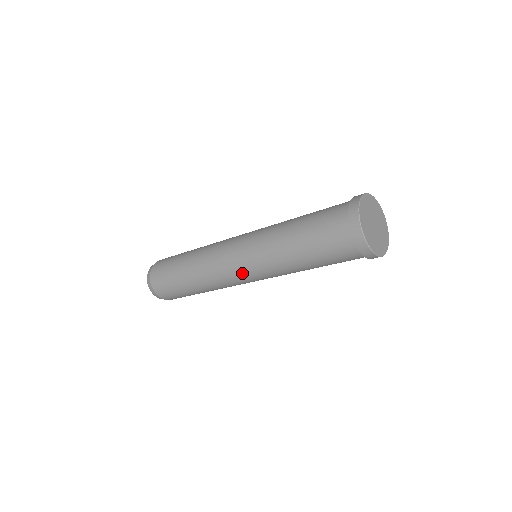
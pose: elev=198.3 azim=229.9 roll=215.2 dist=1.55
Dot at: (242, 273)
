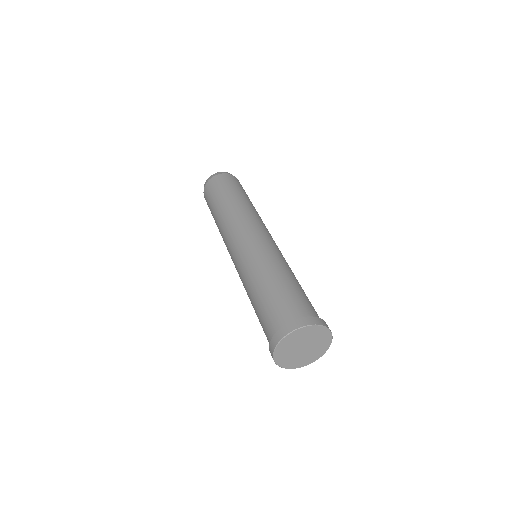
Dot at: occluded
